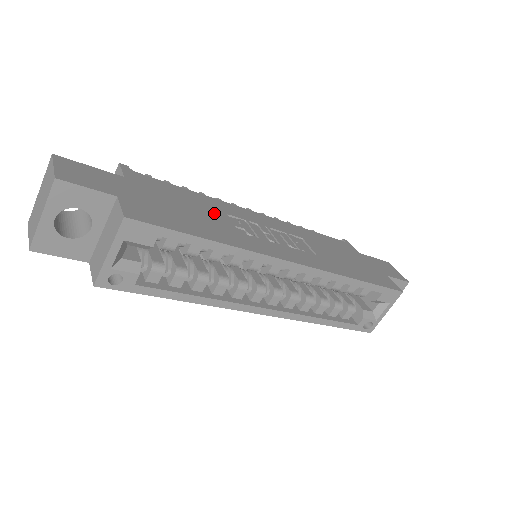
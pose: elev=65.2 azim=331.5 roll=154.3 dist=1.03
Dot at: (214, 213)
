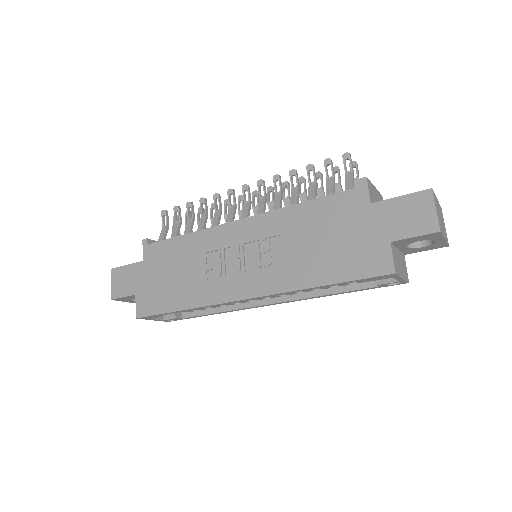
Dot at: (194, 262)
